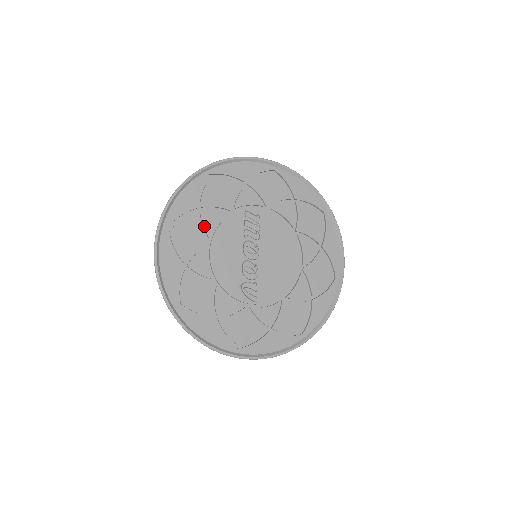
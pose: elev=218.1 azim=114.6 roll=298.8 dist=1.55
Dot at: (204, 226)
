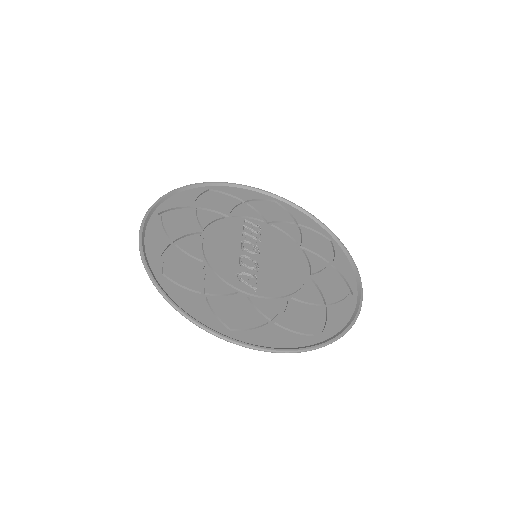
Dot at: (199, 220)
